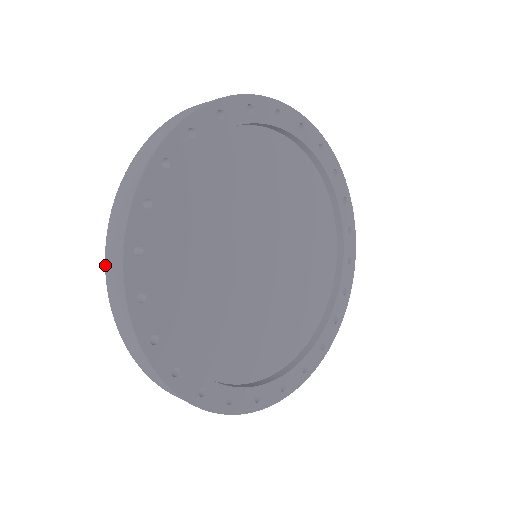
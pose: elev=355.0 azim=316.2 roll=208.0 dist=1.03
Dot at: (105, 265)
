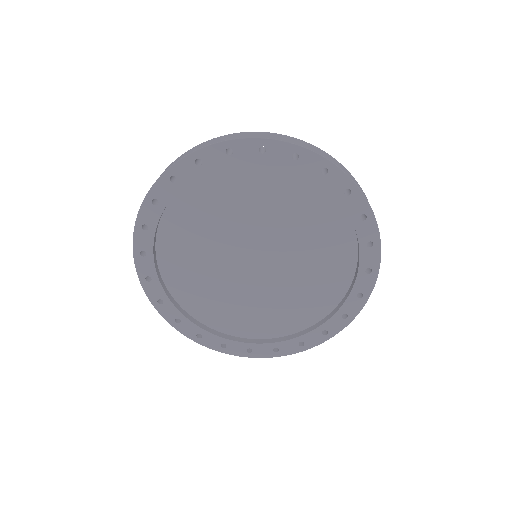
Dot at: occluded
